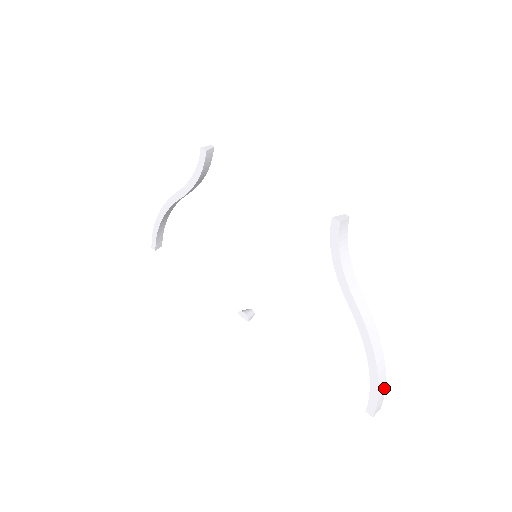
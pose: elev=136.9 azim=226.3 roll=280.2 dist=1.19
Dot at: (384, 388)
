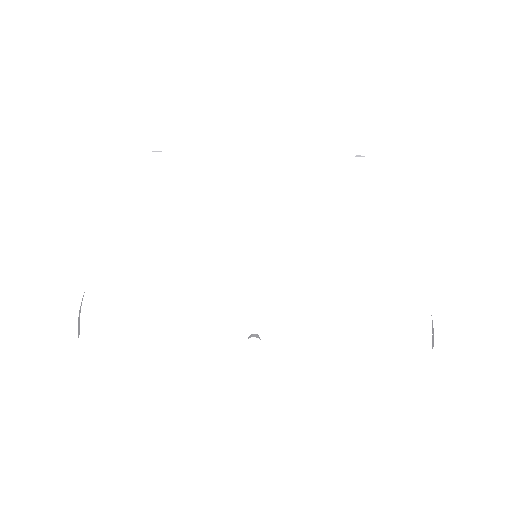
Dot at: occluded
